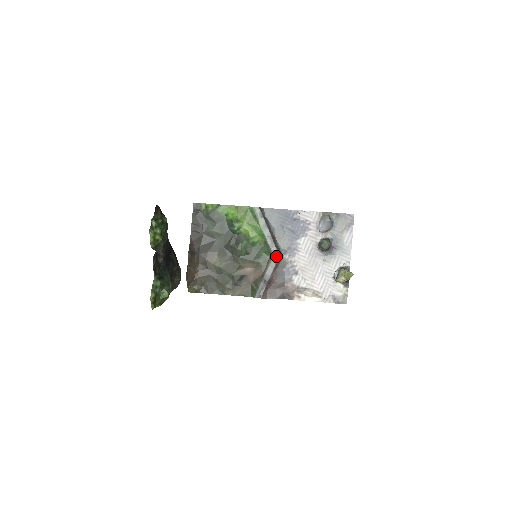
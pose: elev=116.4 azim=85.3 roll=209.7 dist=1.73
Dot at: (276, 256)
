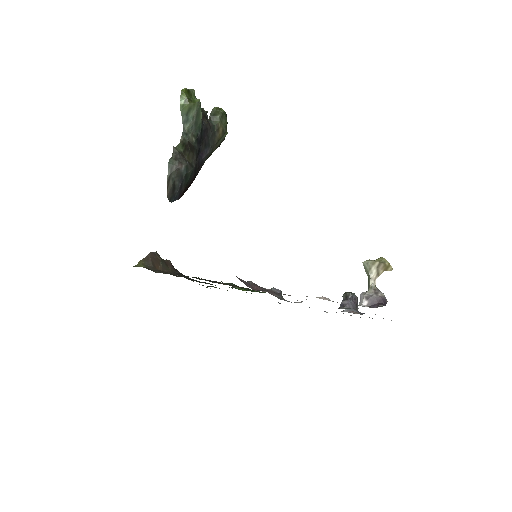
Dot at: (276, 290)
